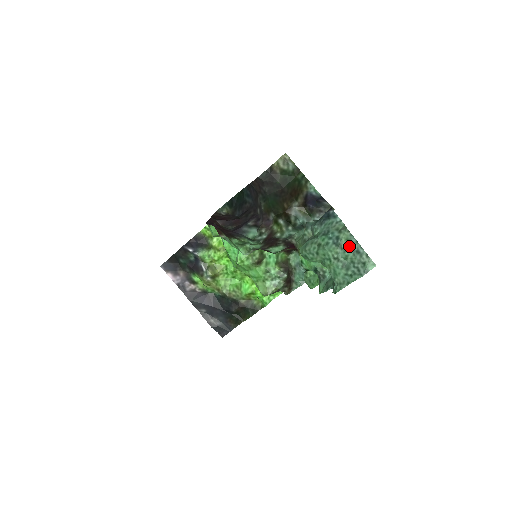
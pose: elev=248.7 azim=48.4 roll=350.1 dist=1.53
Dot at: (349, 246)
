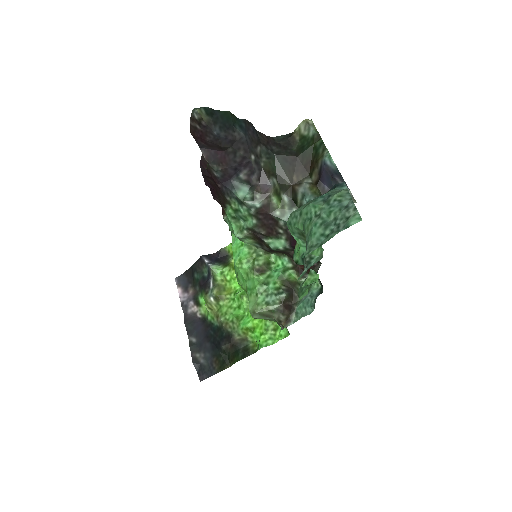
Dot at: (339, 201)
